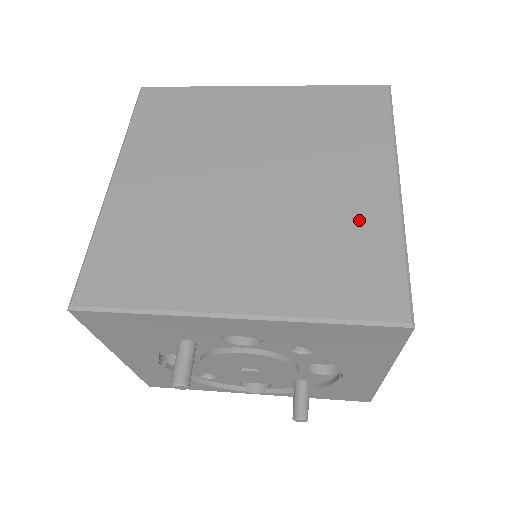
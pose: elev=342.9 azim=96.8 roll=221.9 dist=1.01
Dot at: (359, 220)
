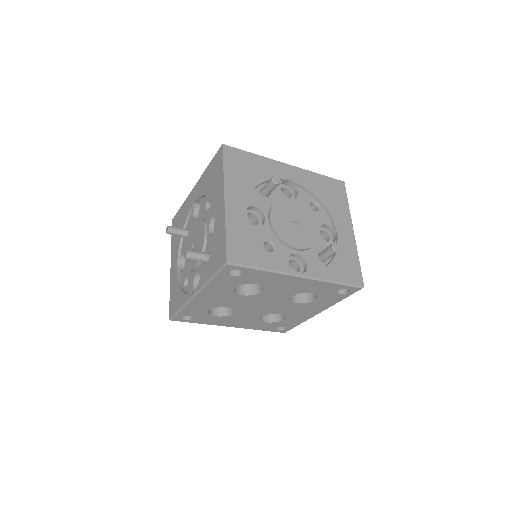
Dot at: occluded
